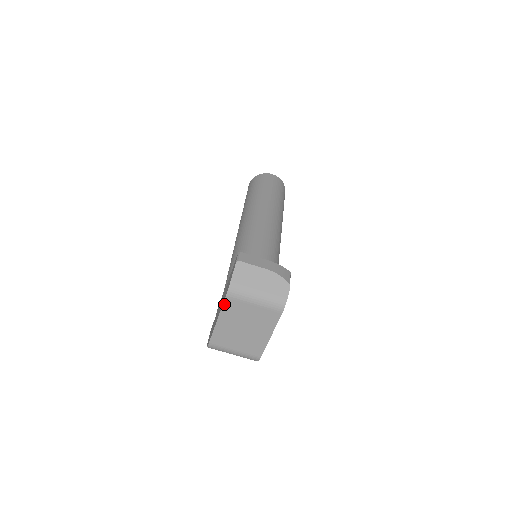
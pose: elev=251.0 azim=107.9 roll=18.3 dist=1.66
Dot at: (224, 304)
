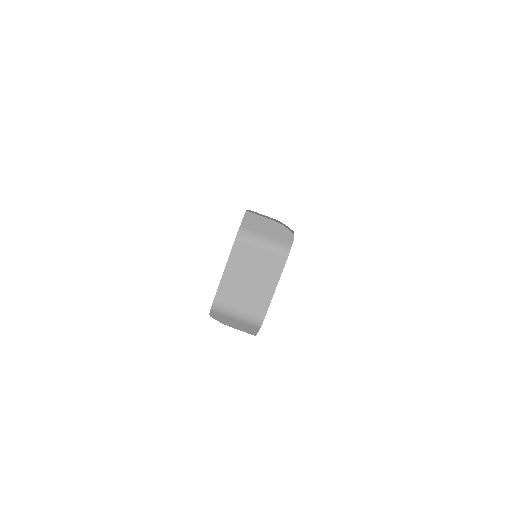
Dot at: (233, 249)
